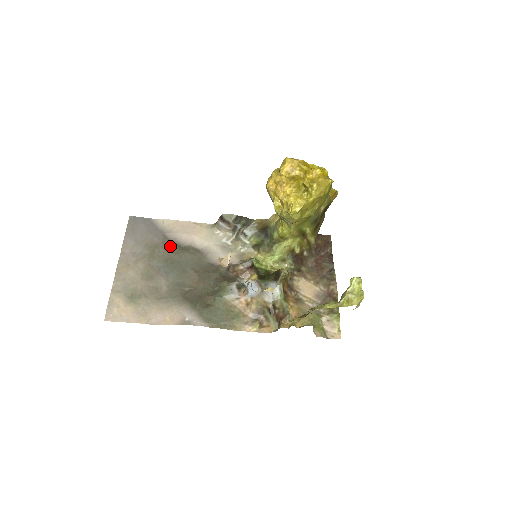
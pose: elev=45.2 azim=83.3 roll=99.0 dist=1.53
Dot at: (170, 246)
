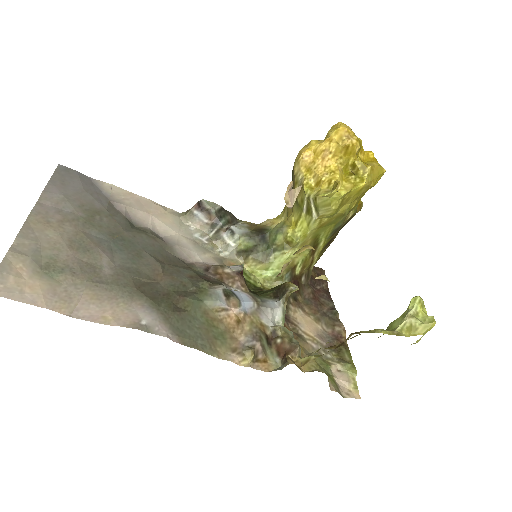
Dot at: (119, 219)
